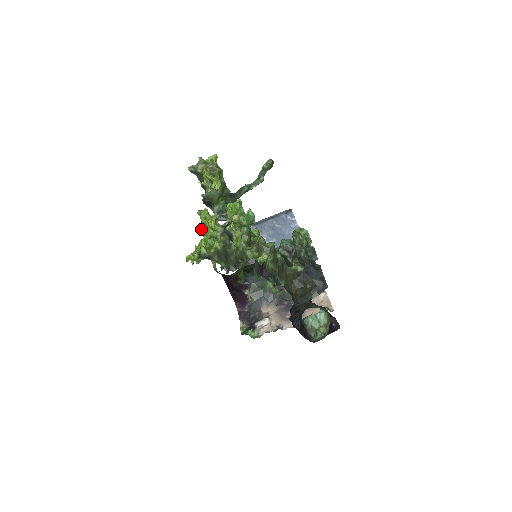
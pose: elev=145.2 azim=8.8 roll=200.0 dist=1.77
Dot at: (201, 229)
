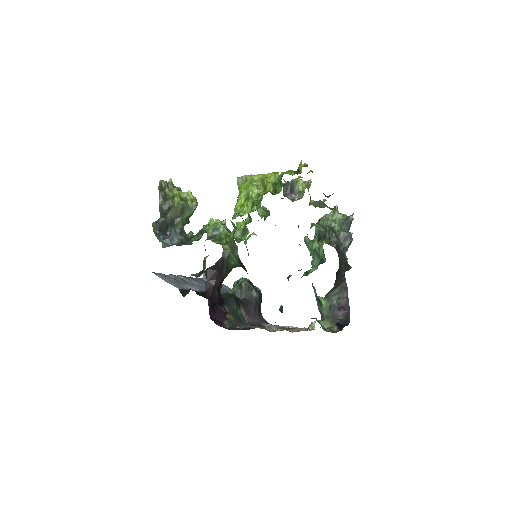
Dot at: (244, 188)
